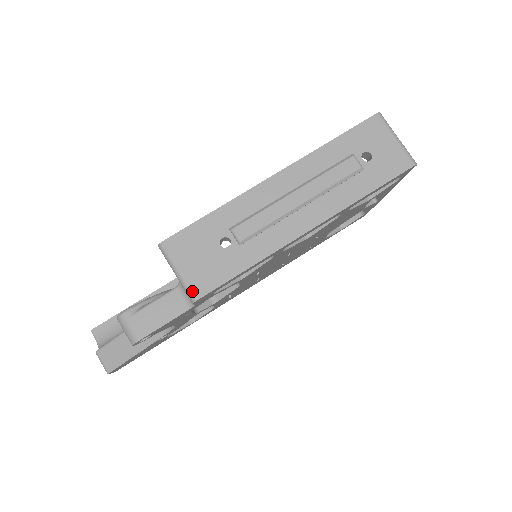
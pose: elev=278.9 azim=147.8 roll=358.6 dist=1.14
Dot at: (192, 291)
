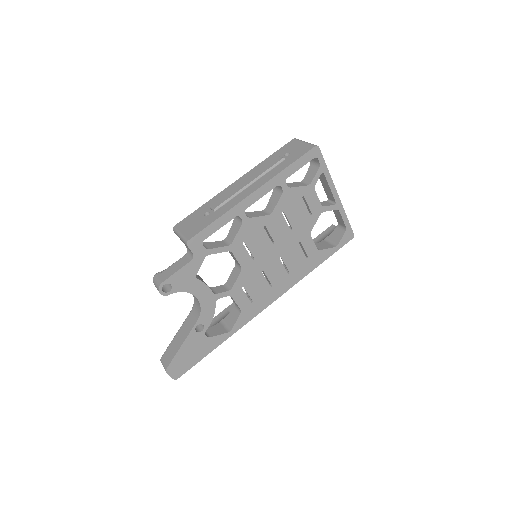
Dot at: (186, 238)
